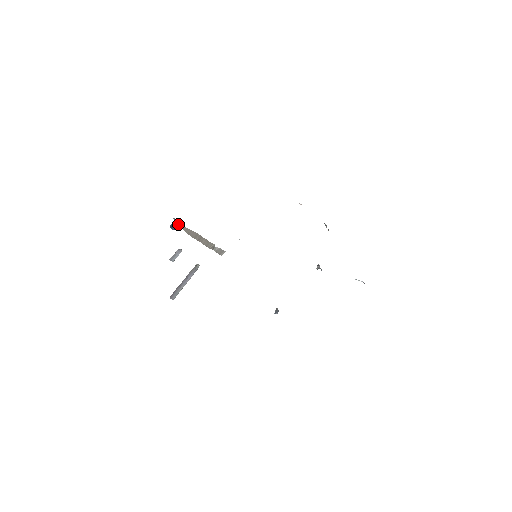
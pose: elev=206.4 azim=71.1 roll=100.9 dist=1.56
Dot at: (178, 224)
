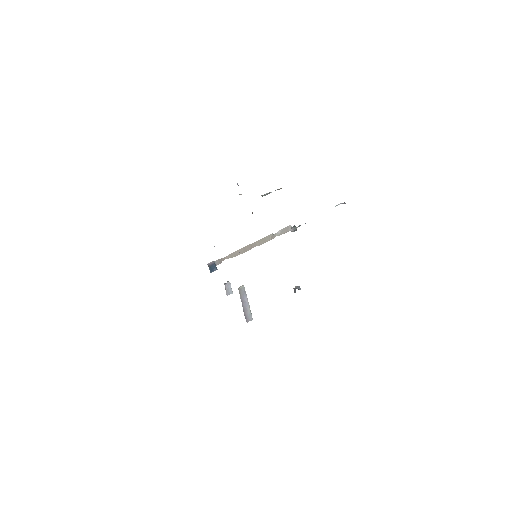
Dot at: (217, 262)
